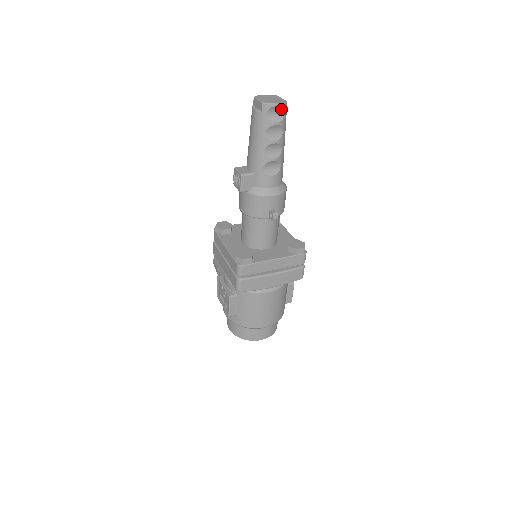
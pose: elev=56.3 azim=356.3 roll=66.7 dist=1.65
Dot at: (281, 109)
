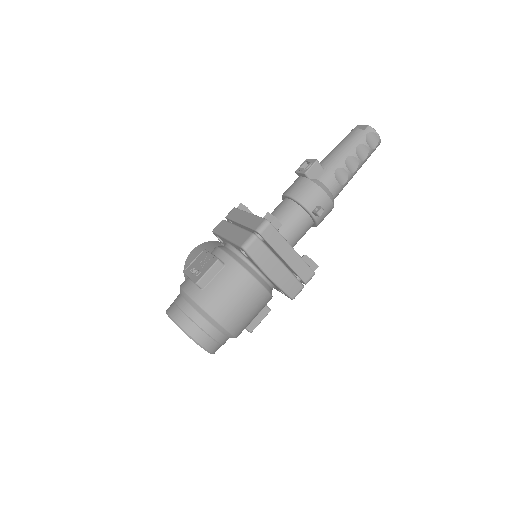
Dot at: (376, 142)
